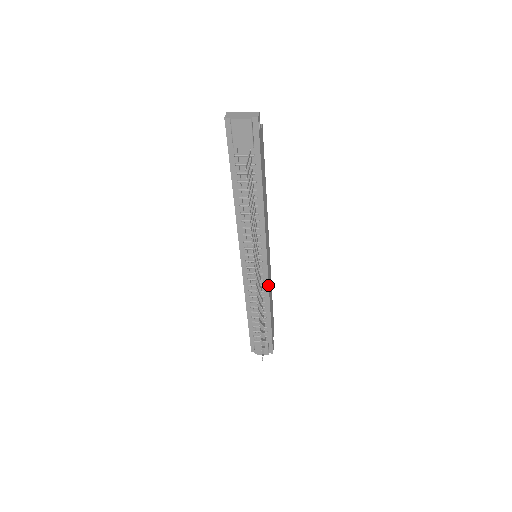
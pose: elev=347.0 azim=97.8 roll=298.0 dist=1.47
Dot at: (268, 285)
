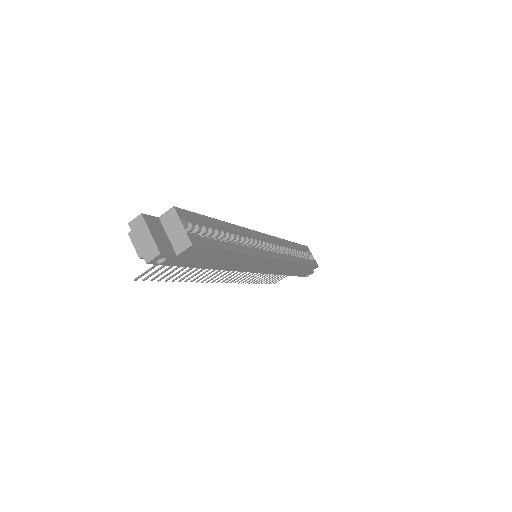
Dot at: (269, 273)
